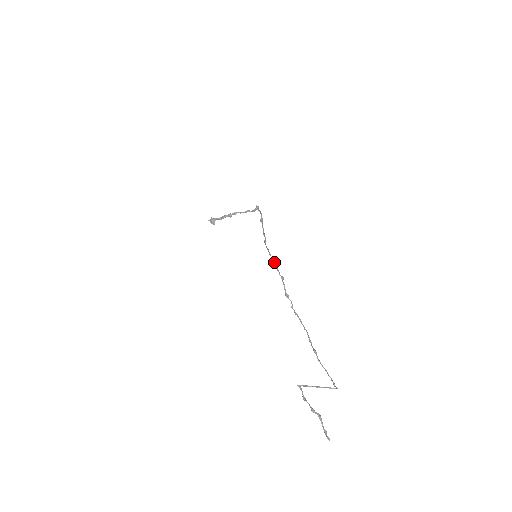
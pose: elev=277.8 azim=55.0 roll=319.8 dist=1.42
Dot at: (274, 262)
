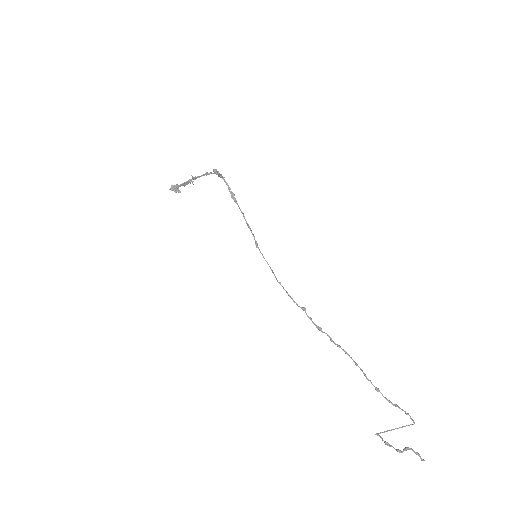
Dot at: occluded
